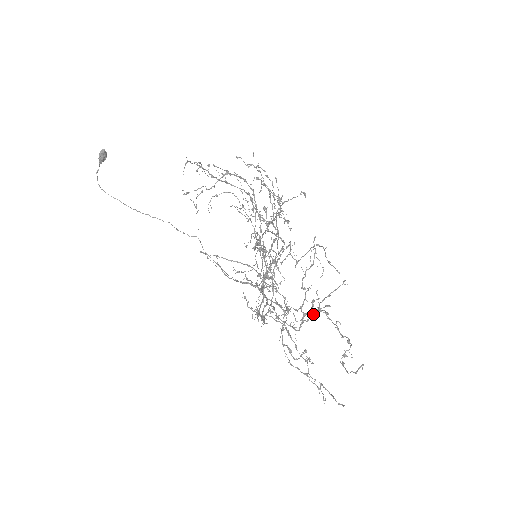
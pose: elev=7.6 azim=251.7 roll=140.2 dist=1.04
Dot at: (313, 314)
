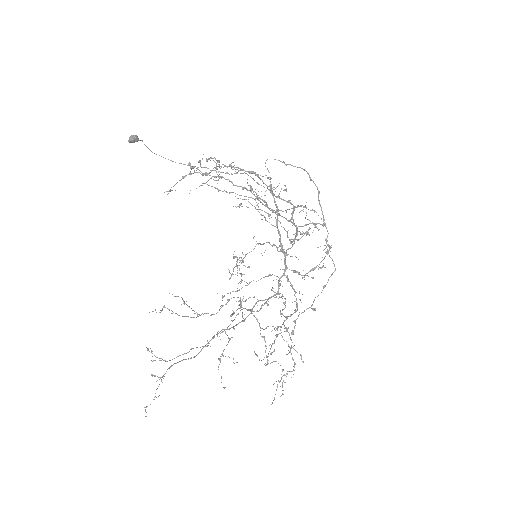
Dot at: occluded
